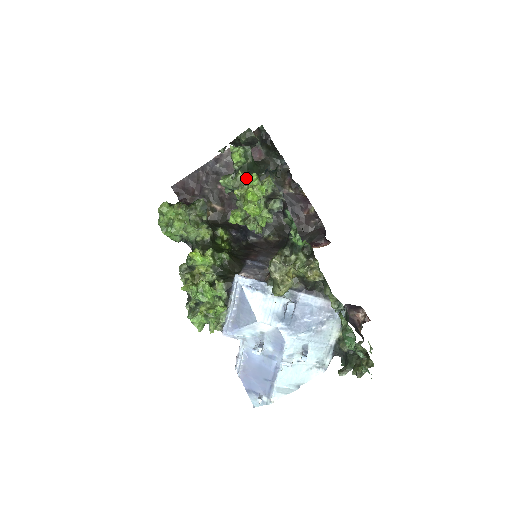
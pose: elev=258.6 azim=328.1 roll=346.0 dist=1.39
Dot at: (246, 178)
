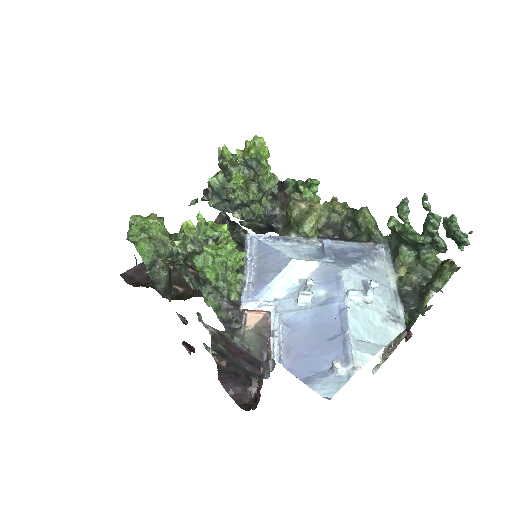
Dot at: (246, 140)
